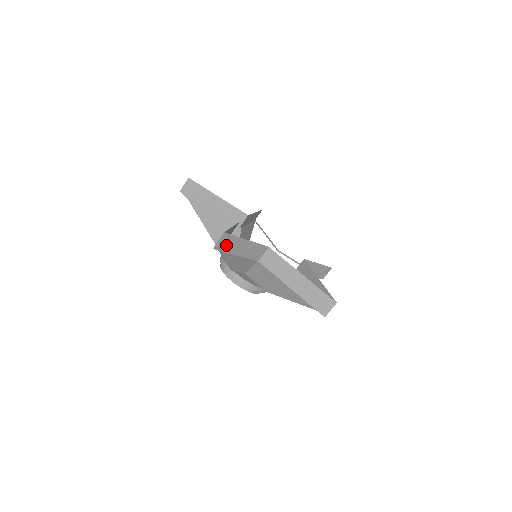
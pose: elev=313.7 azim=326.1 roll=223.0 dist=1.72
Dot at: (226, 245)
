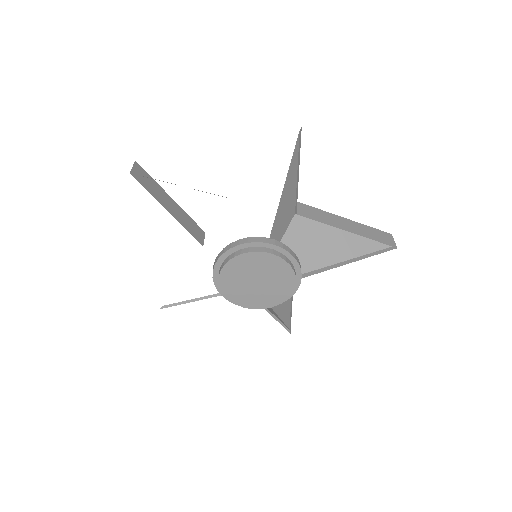
Dot at: (299, 140)
